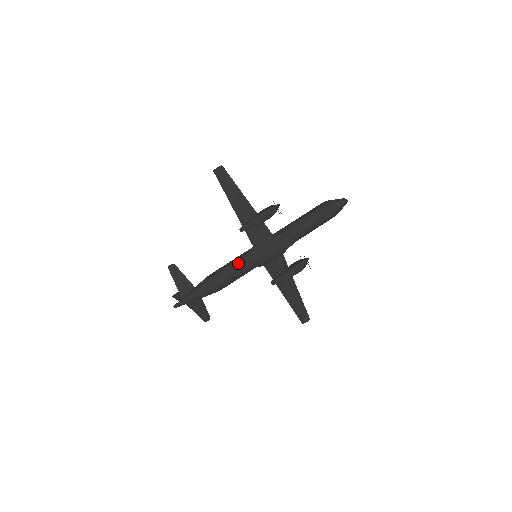
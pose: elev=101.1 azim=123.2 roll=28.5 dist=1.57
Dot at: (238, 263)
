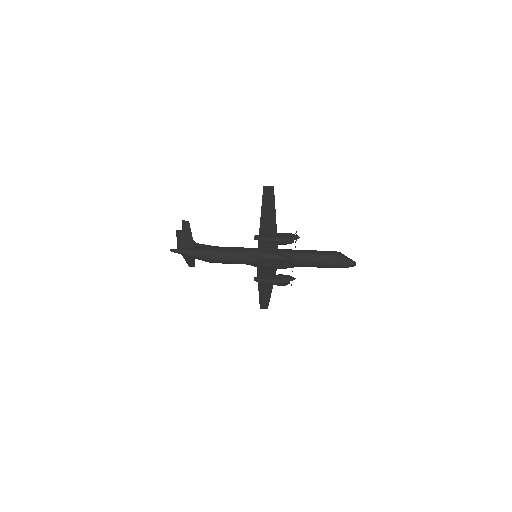
Dot at: (238, 256)
